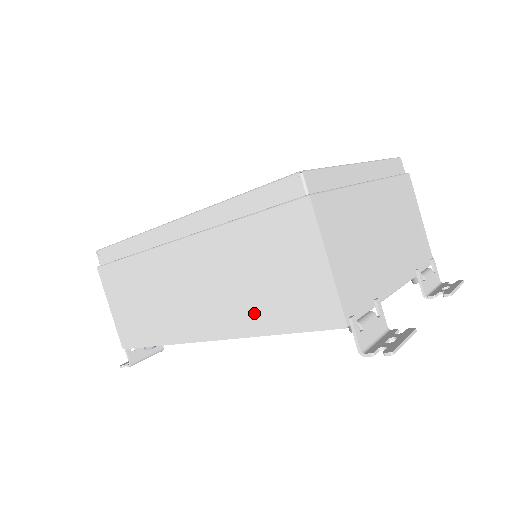
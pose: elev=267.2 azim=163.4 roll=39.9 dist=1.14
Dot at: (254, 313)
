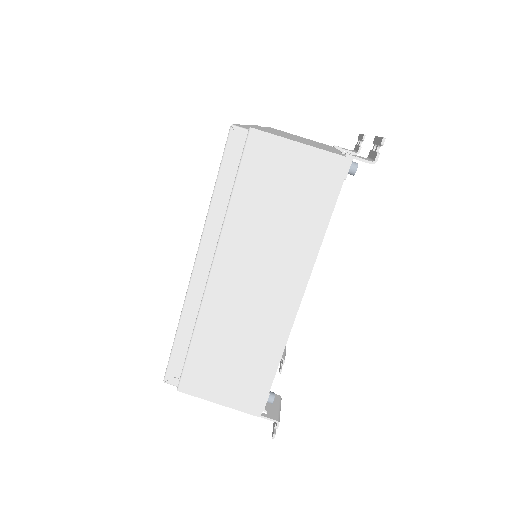
Dot at: (302, 236)
